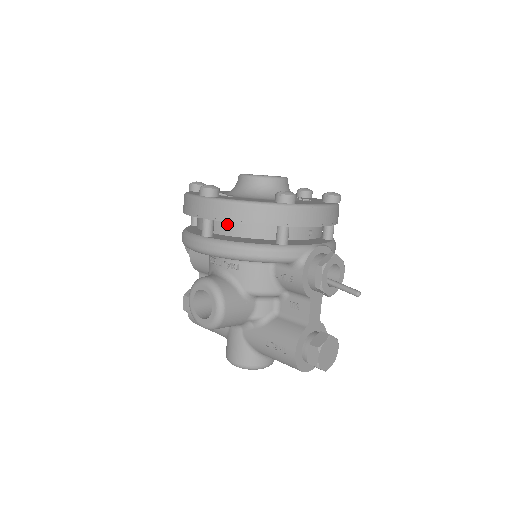
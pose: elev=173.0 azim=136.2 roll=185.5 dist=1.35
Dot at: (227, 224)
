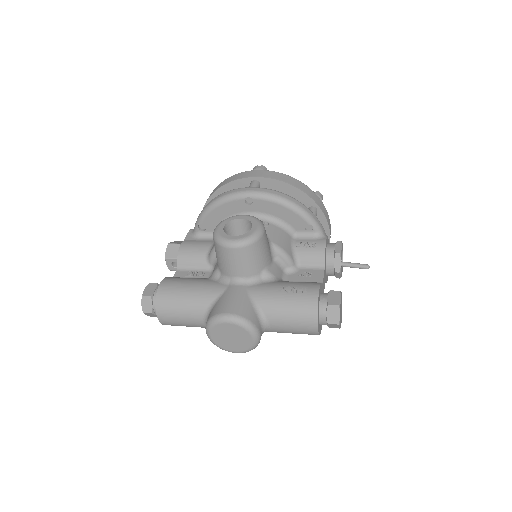
Dot at: occluded
